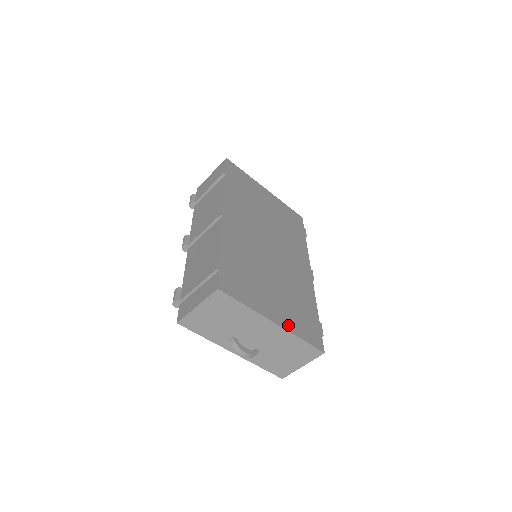
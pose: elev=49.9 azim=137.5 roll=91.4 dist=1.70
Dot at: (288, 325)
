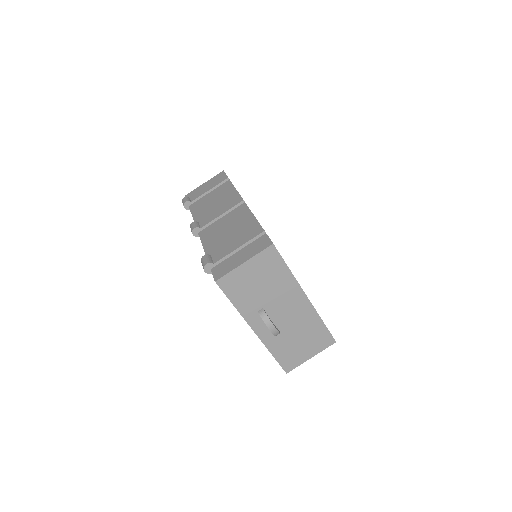
Dot at: occluded
